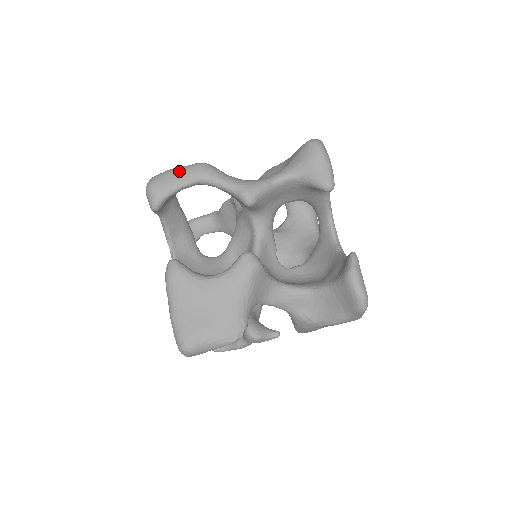
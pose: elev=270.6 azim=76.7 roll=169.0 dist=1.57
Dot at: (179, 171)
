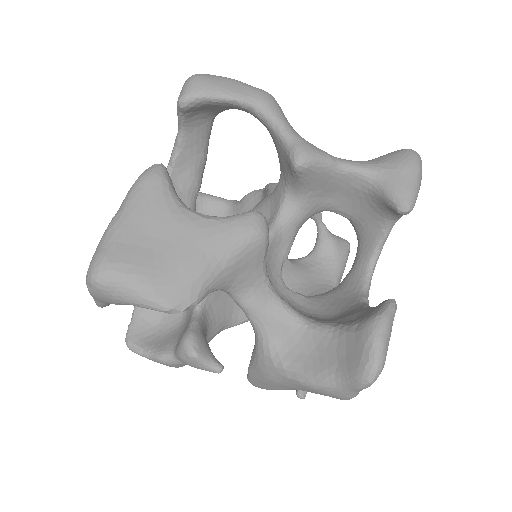
Dot at: (239, 83)
